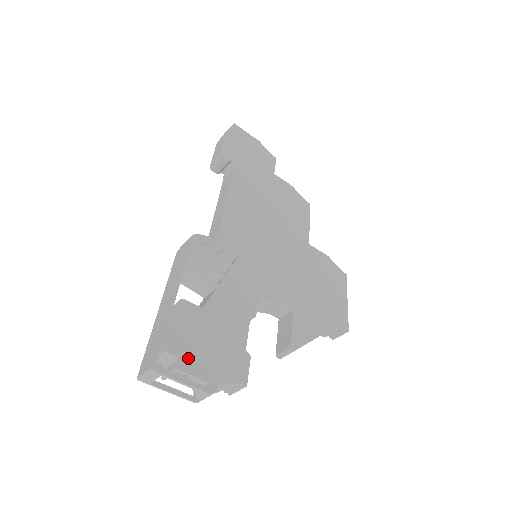
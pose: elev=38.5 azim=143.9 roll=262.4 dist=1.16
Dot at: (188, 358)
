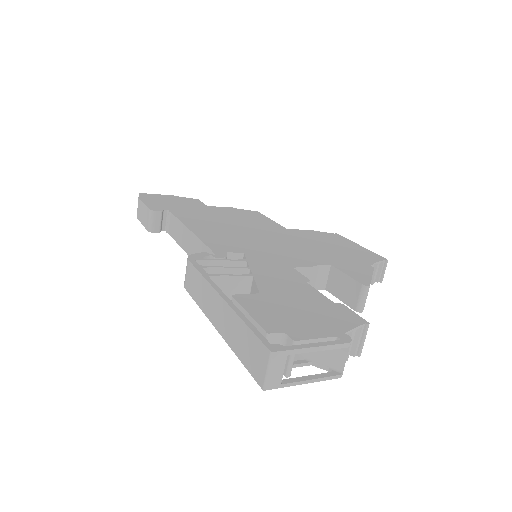
Dot at: (294, 329)
